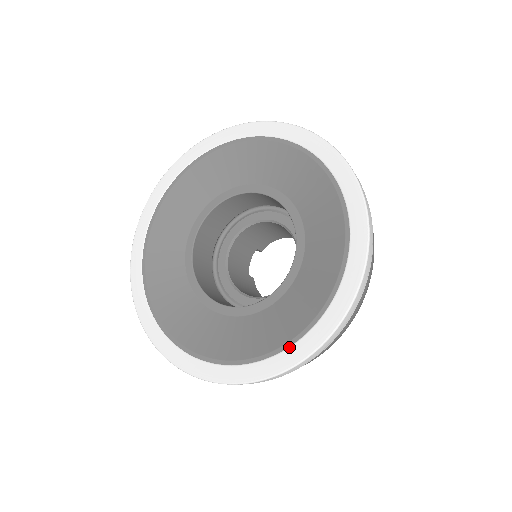
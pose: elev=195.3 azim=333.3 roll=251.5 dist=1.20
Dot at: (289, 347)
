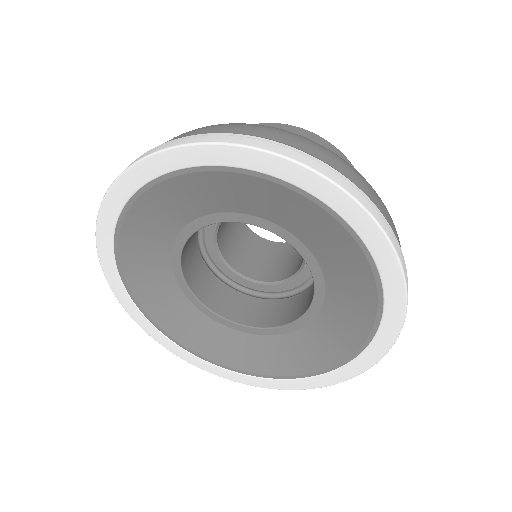
Dot at: (321, 375)
